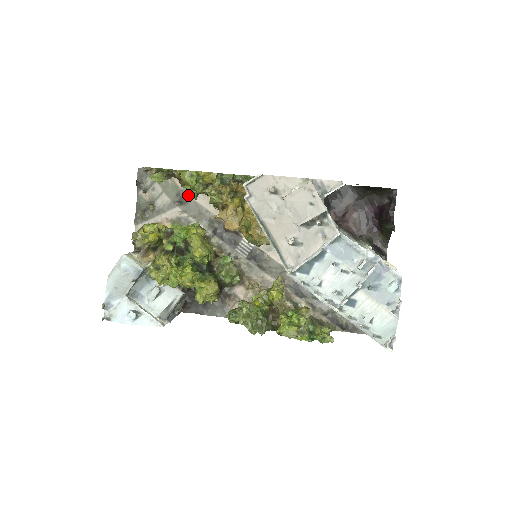
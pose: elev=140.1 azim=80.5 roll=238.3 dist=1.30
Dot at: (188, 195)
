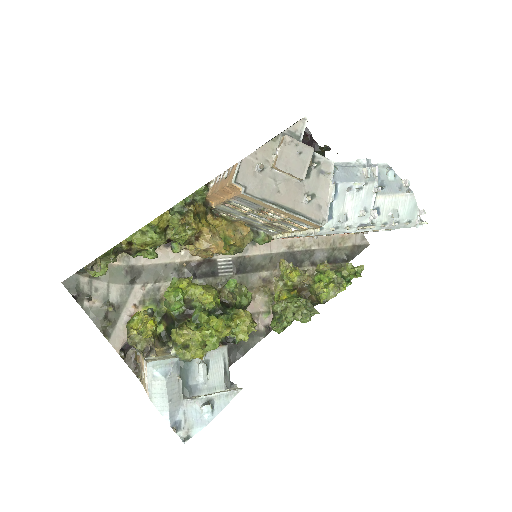
Dot at: (136, 265)
